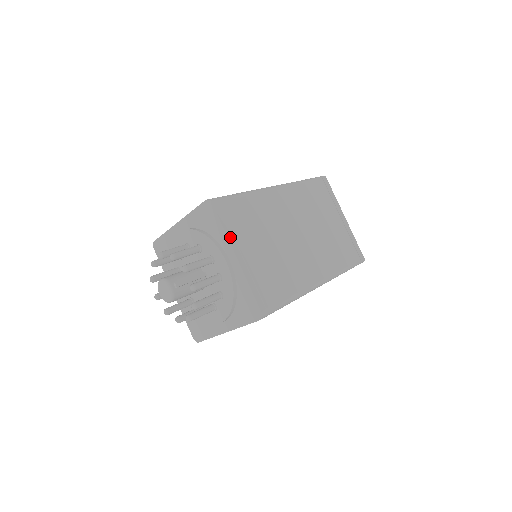
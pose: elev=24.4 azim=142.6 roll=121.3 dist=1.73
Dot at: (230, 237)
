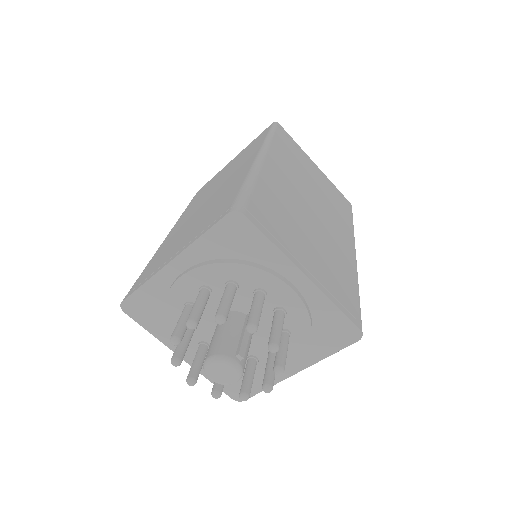
Dot at: (285, 252)
